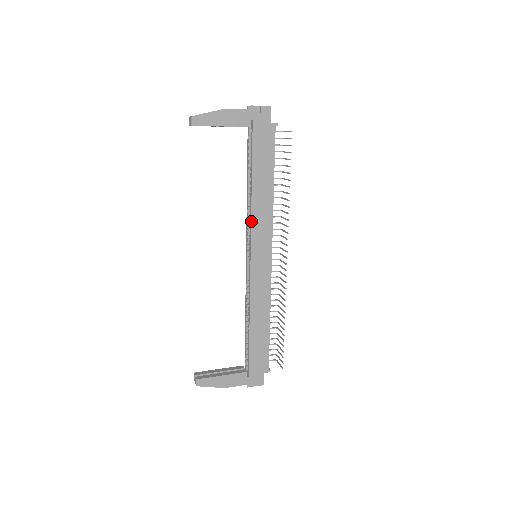
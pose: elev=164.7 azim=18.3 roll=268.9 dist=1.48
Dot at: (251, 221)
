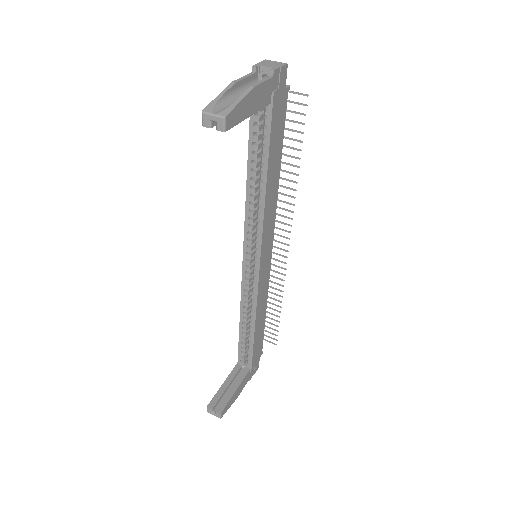
Dot at: (263, 224)
